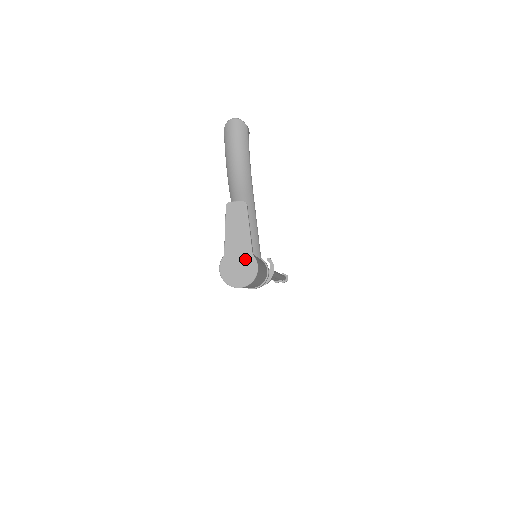
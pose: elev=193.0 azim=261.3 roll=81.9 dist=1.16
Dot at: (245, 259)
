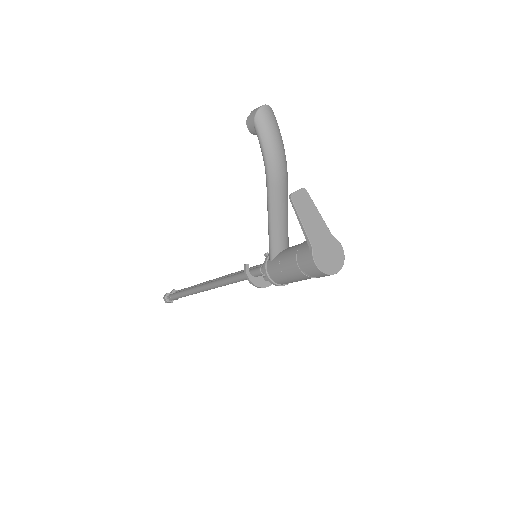
Dot at: (330, 243)
